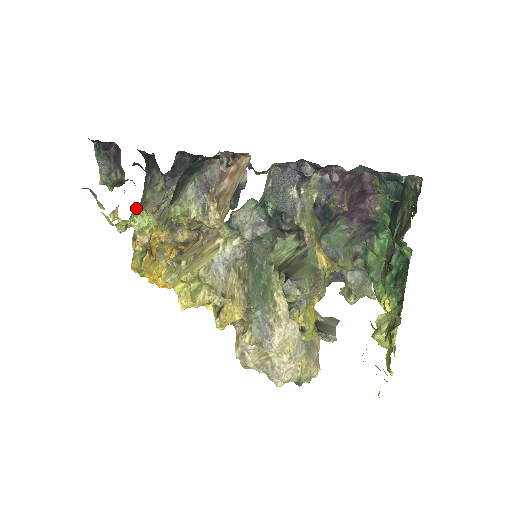
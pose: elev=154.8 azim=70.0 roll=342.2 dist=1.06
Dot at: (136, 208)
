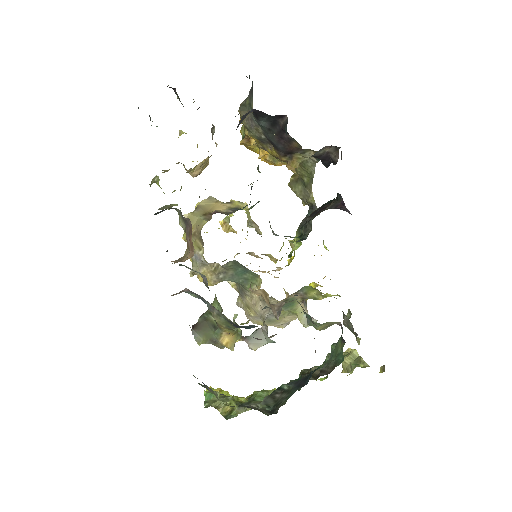
Dot at: occluded
